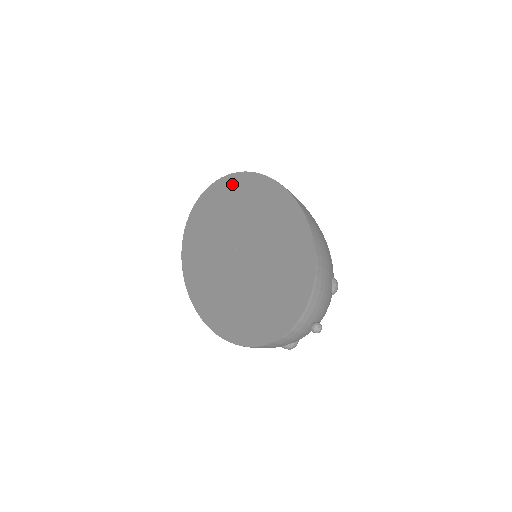
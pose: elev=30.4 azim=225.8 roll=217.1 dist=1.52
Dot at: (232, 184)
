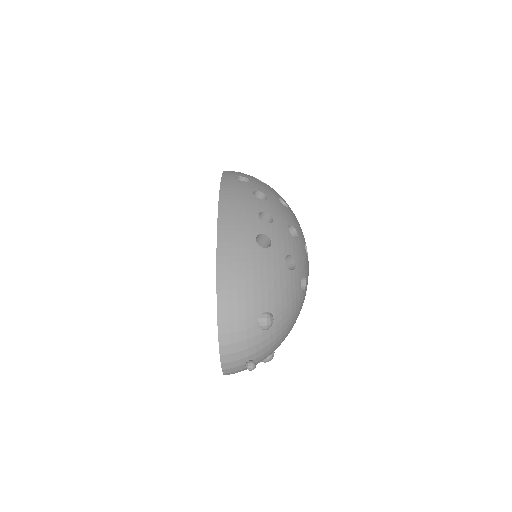
Dot at: occluded
